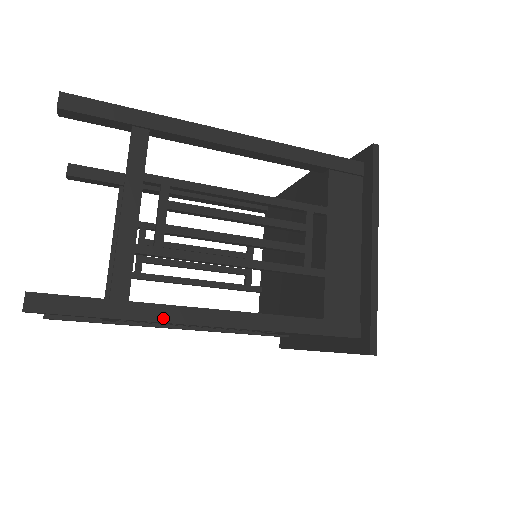
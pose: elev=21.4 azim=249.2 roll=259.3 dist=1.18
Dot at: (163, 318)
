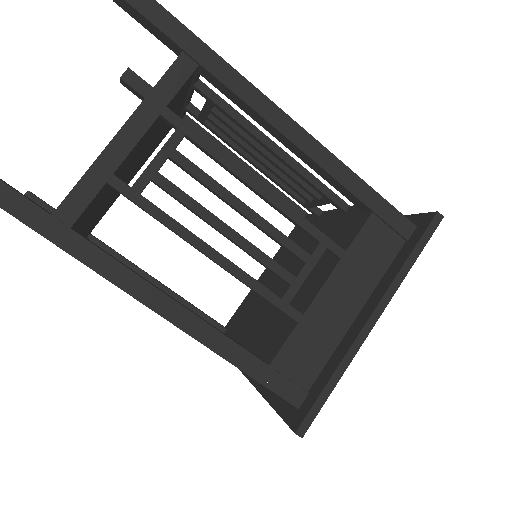
Dot at: (240, 77)
